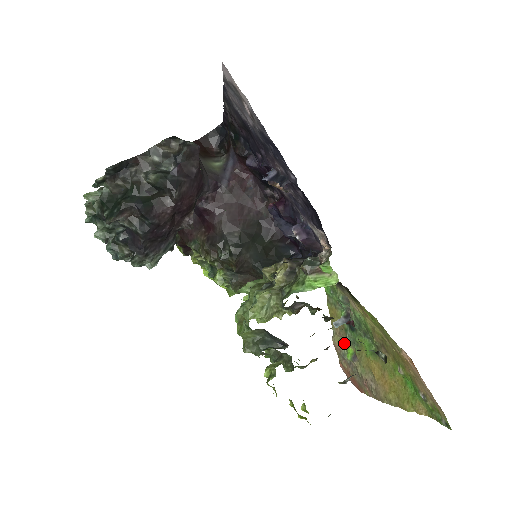
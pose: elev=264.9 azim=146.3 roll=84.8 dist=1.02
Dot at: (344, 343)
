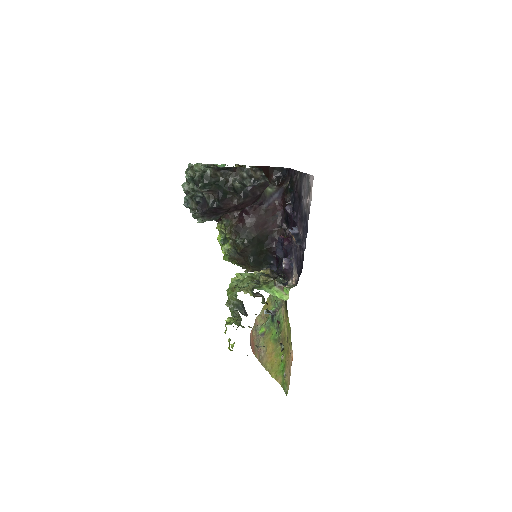
Dot at: (262, 323)
